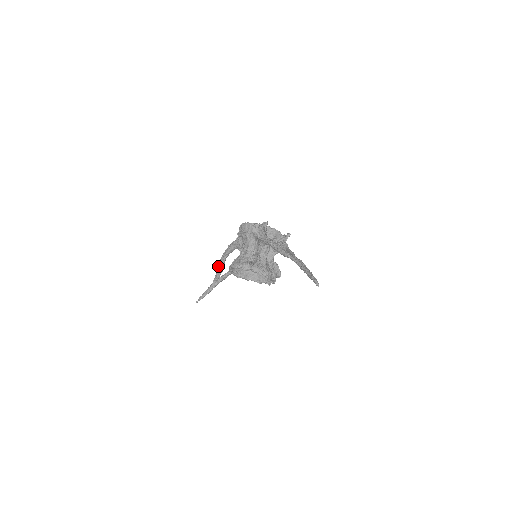
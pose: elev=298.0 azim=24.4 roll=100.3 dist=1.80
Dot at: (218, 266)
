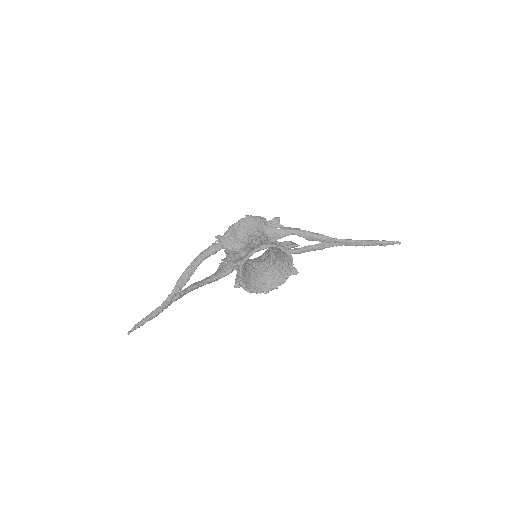
Dot at: (184, 273)
